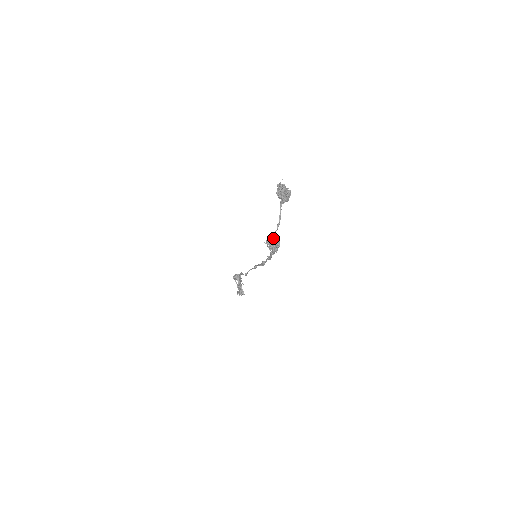
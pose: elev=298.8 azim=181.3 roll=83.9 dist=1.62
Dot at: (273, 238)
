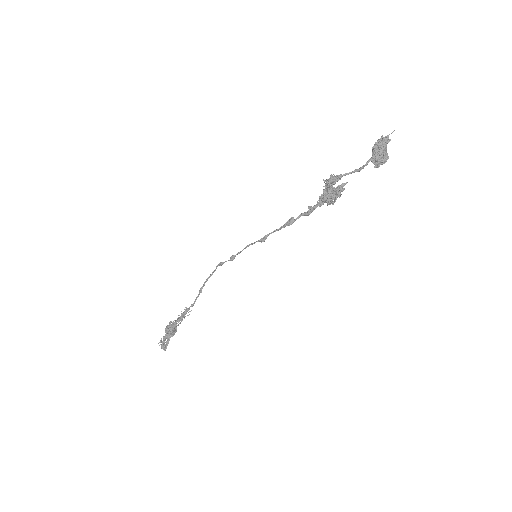
Dot at: (342, 176)
